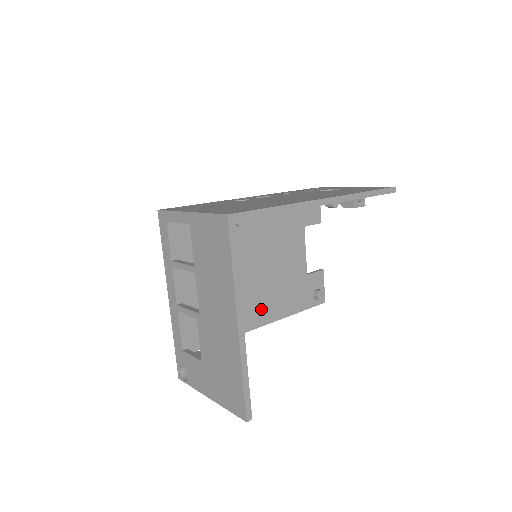
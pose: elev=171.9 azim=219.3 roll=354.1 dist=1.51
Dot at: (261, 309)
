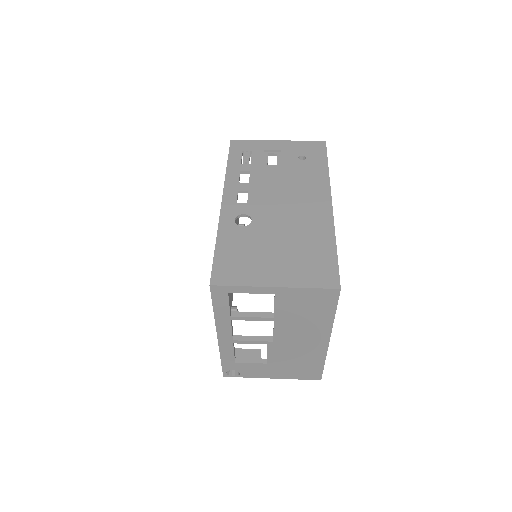
Dot at: occluded
